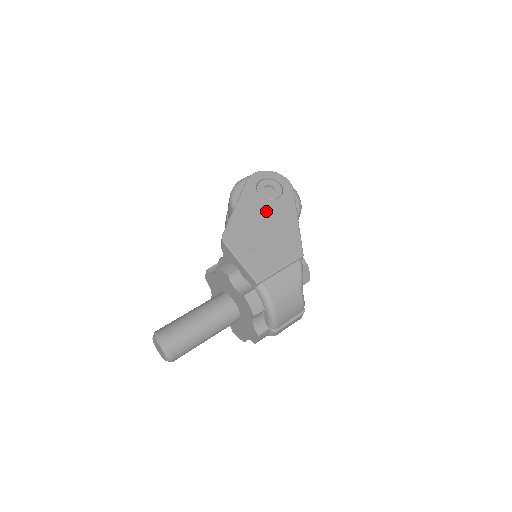
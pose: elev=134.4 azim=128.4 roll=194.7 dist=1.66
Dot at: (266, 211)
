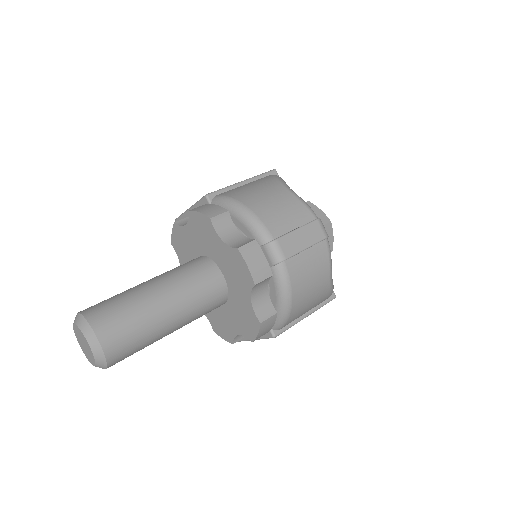
Dot at: occluded
